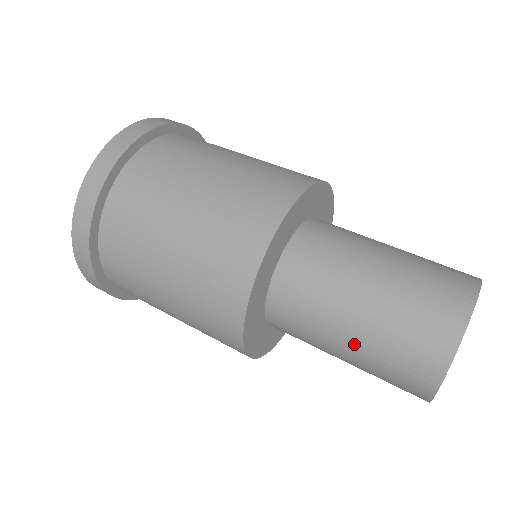
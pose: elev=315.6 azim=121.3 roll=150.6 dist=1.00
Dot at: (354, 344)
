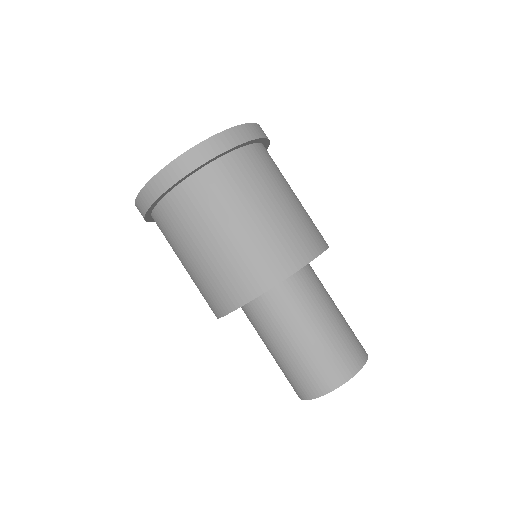
Dot at: (272, 355)
